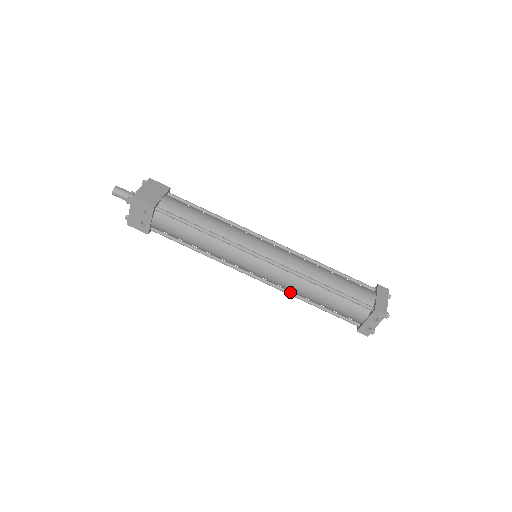
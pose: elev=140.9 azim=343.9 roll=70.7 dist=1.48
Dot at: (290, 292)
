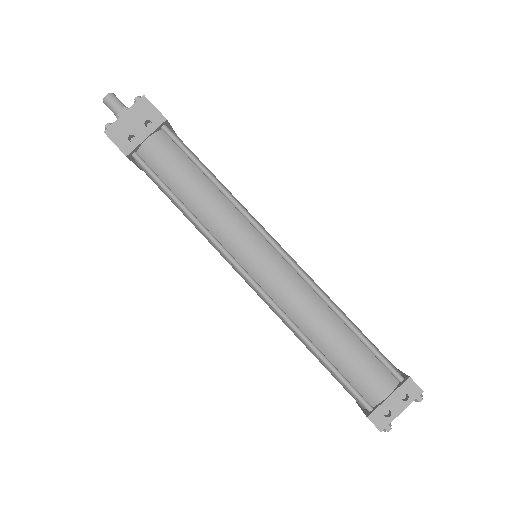
Dot at: (290, 318)
